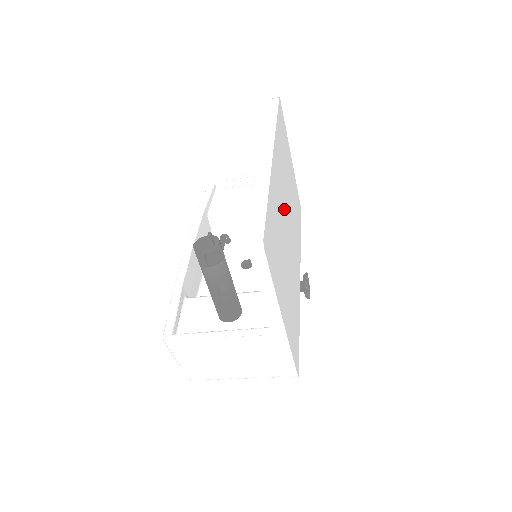
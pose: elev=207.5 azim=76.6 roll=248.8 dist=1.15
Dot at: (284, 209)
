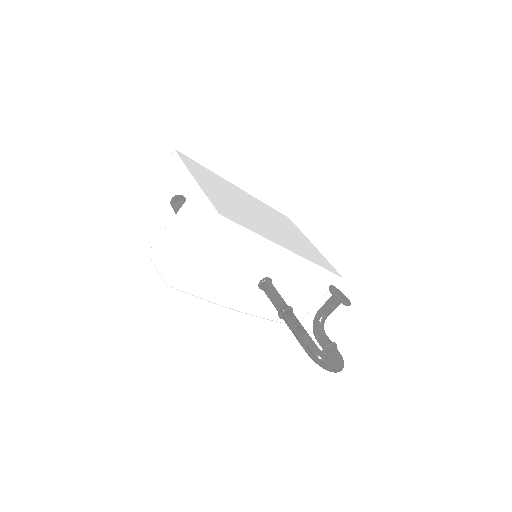
Dot at: (253, 207)
